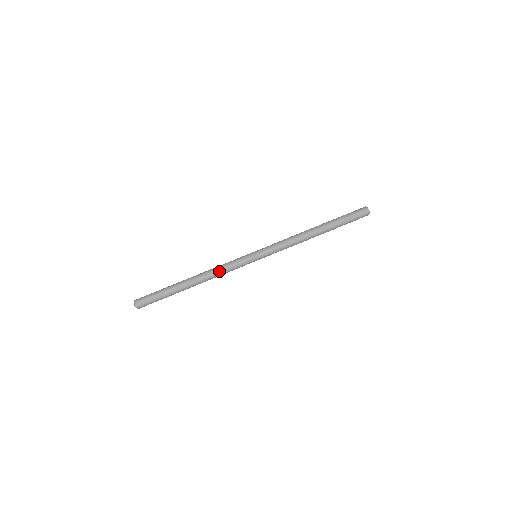
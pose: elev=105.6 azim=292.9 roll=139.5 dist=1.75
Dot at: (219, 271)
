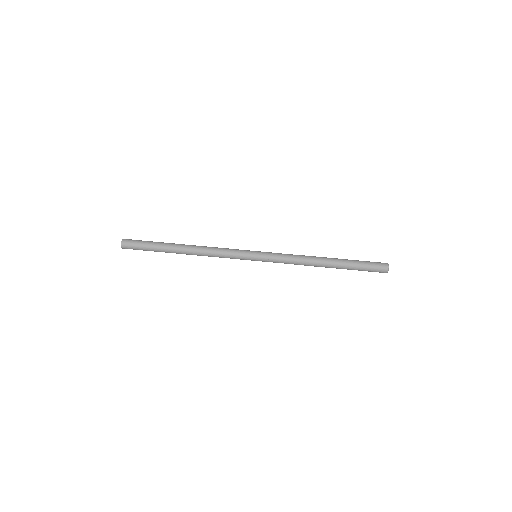
Dot at: (213, 255)
